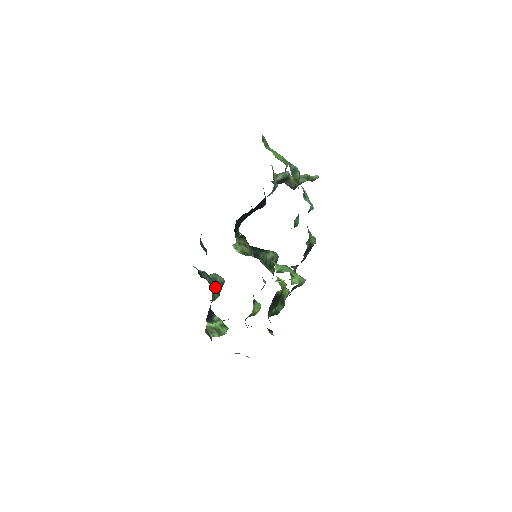
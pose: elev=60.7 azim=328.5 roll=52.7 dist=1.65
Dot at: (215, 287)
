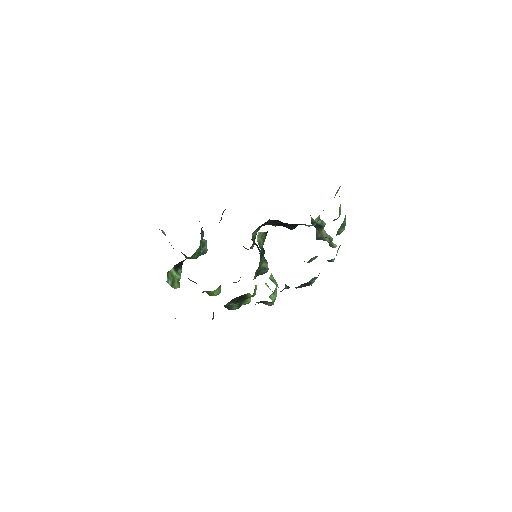
Dot at: occluded
